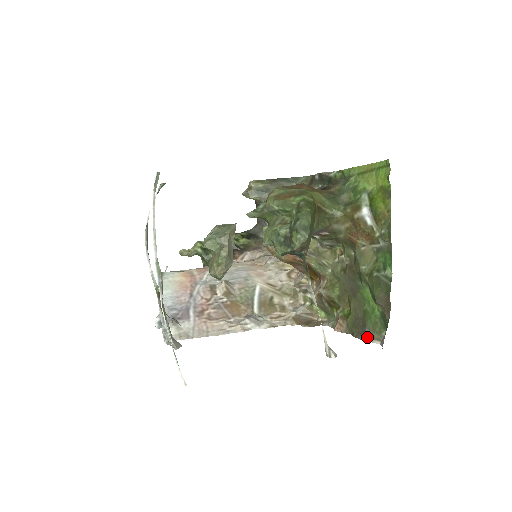
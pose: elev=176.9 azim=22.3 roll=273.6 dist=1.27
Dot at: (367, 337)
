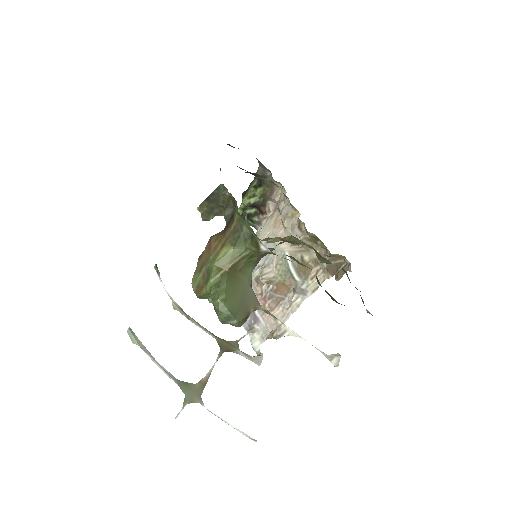
Dot at: (366, 309)
